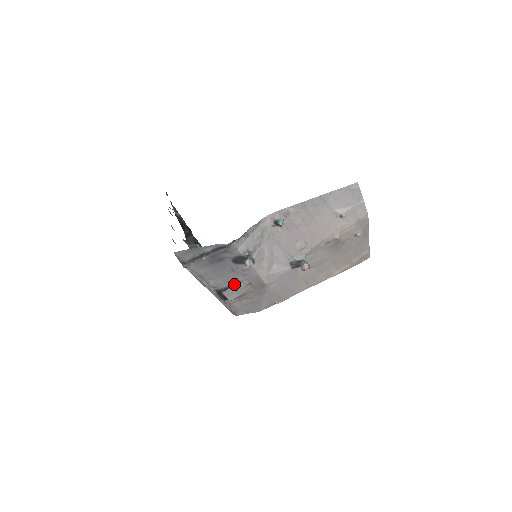
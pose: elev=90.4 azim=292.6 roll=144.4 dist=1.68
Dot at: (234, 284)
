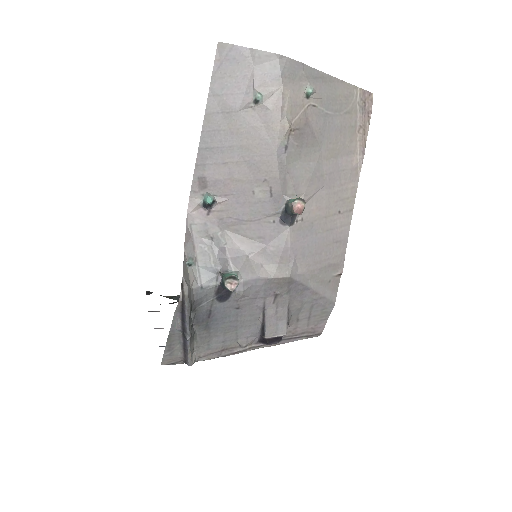
Dot at: (262, 316)
